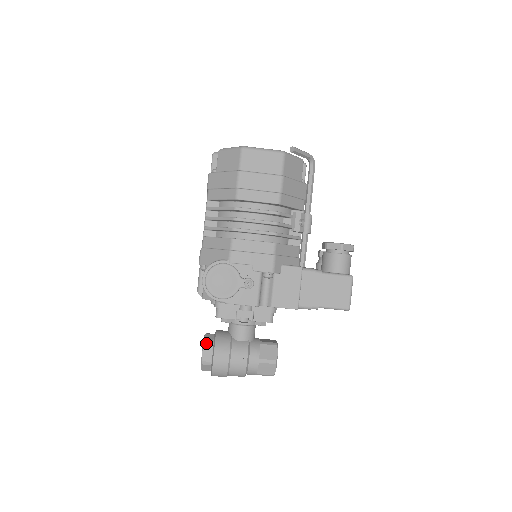
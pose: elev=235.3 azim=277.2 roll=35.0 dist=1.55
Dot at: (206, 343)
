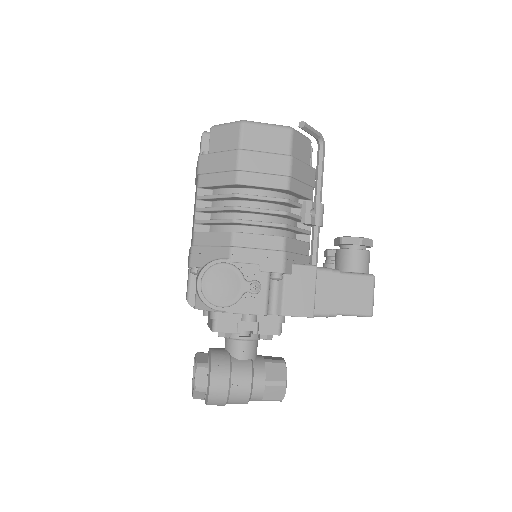
Dot at: (199, 364)
